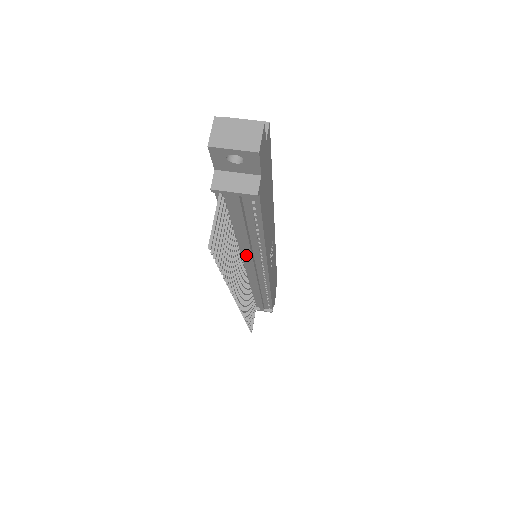
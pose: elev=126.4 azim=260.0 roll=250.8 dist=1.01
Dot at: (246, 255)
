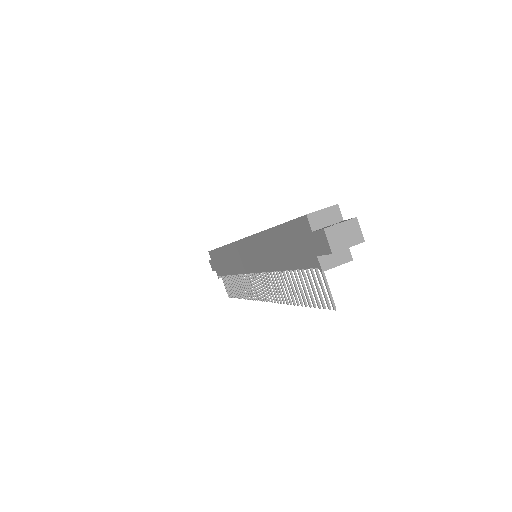
Dot at: (281, 271)
